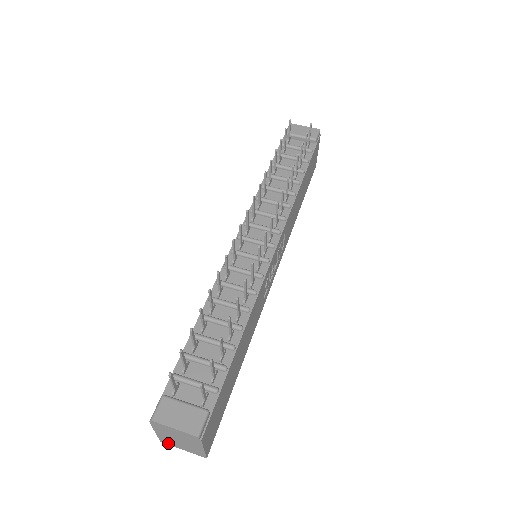
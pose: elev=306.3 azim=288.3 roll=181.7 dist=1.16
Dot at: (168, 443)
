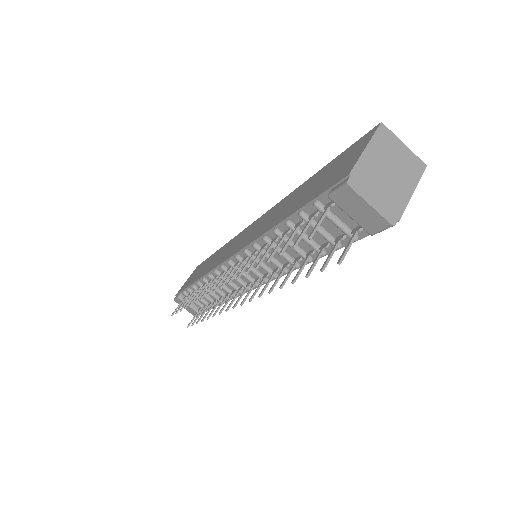
Dot at: occluded
